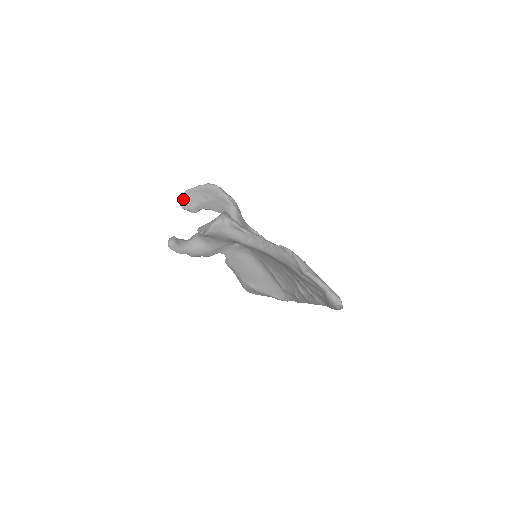
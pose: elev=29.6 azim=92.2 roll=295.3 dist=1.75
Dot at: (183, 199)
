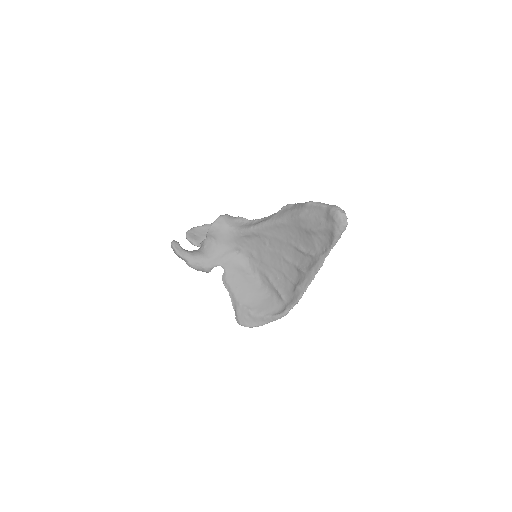
Dot at: (190, 232)
